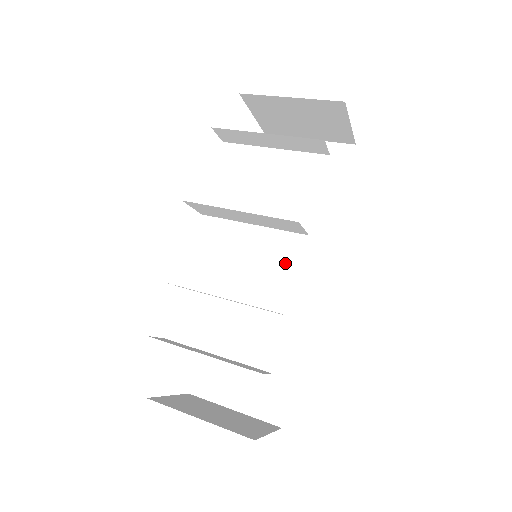
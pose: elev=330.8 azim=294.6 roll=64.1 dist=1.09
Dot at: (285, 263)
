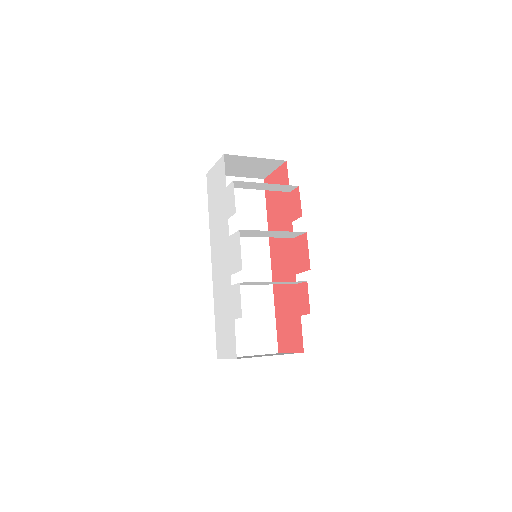
Dot at: (248, 258)
